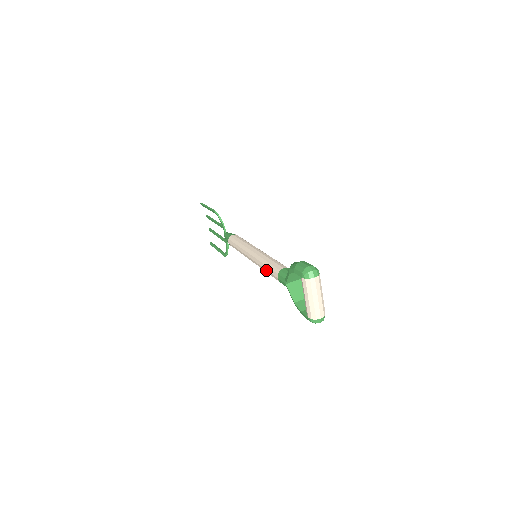
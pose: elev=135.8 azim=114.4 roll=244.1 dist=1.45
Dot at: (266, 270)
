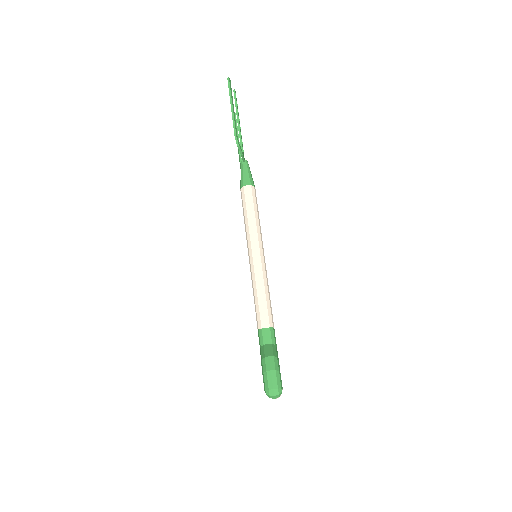
Dot at: (254, 301)
